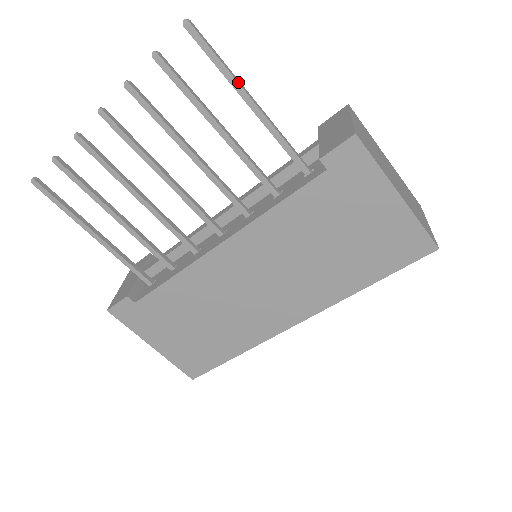
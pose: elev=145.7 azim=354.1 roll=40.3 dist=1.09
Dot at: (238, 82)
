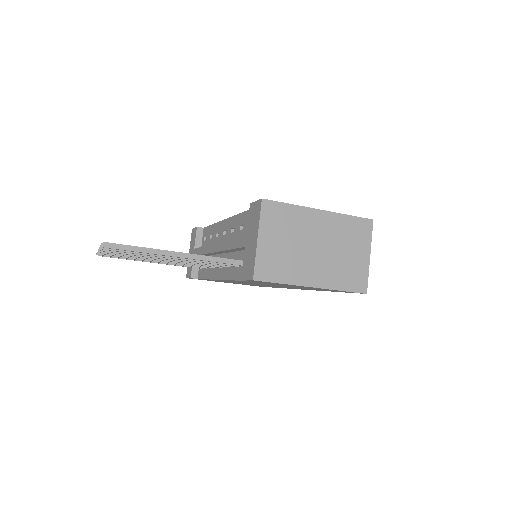
Dot at: (160, 254)
